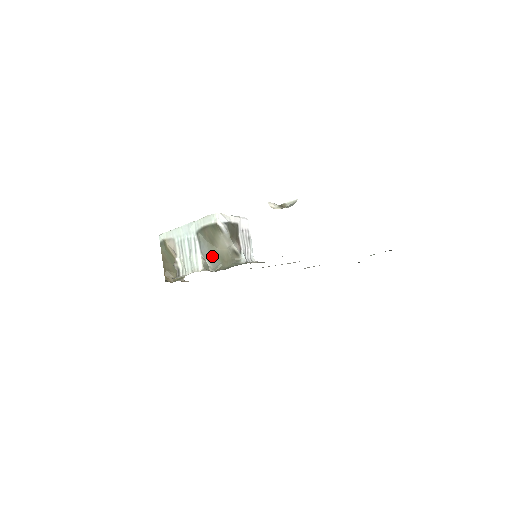
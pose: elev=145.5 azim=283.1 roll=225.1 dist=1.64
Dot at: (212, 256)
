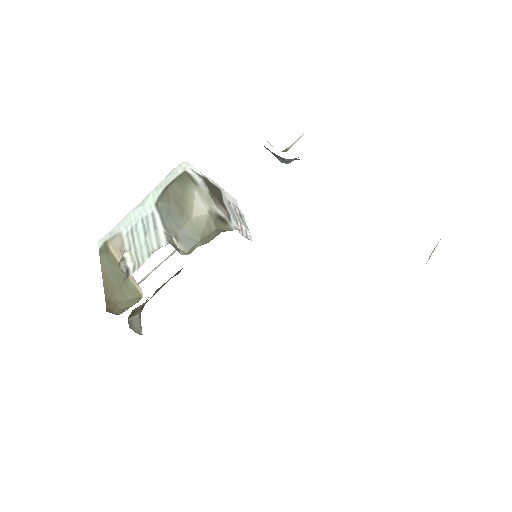
Dot at: (183, 232)
